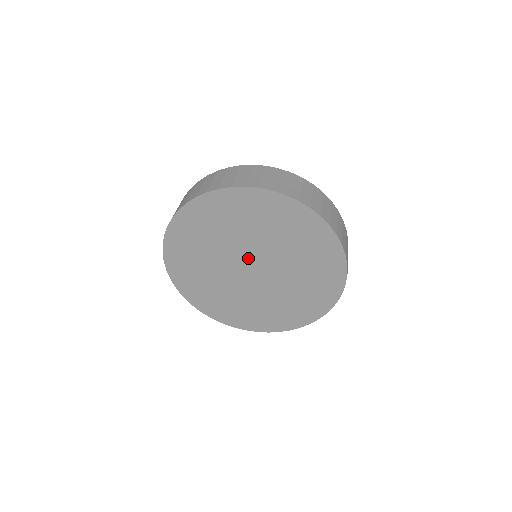
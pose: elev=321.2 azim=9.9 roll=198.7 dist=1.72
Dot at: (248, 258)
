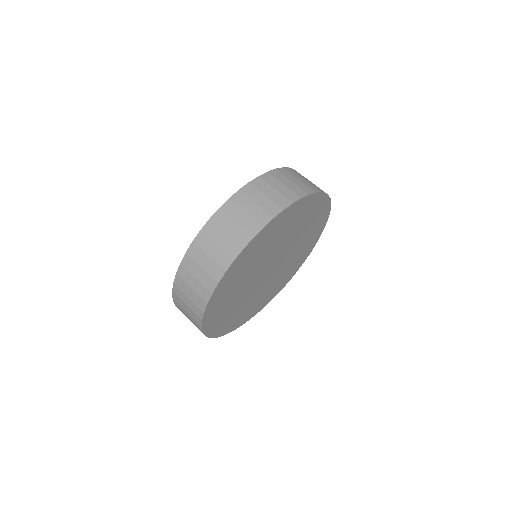
Dot at: (271, 262)
